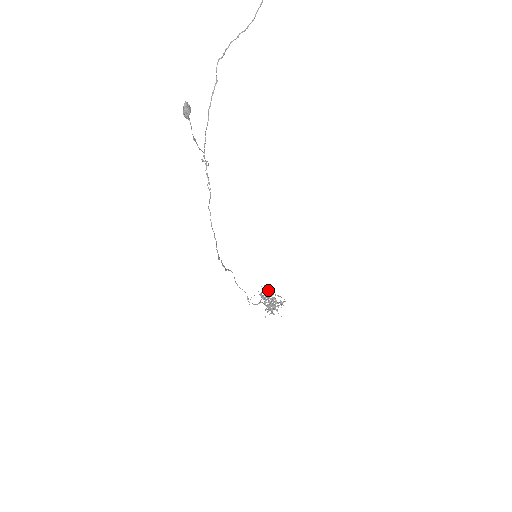
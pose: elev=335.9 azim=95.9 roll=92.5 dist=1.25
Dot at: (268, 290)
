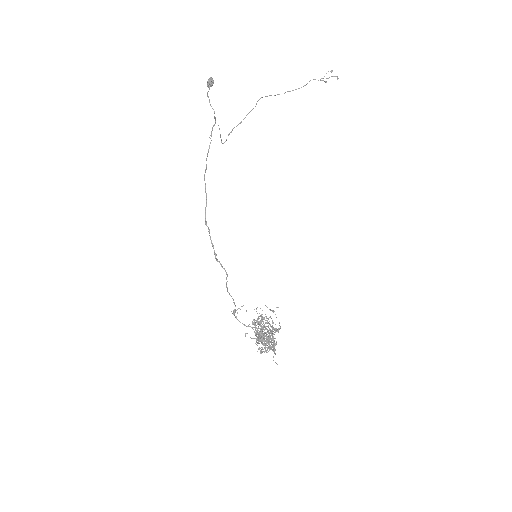
Dot at: occluded
